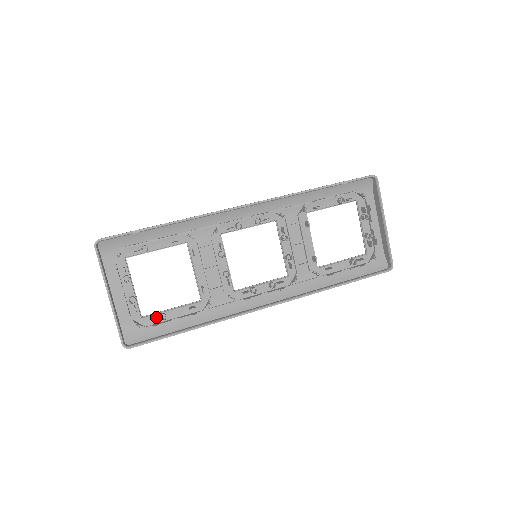
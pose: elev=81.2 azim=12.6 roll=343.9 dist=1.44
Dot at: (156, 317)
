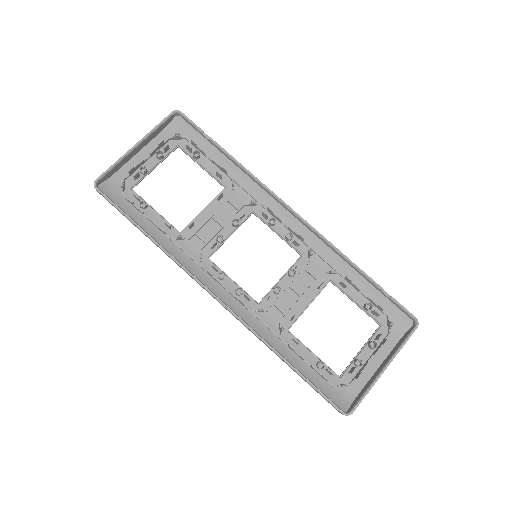
Dot at: (139, 198)
